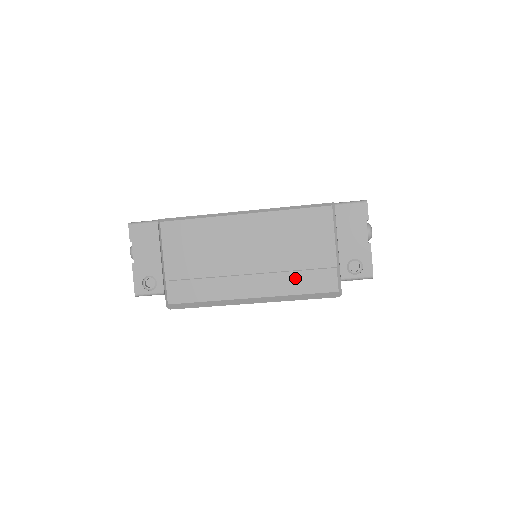
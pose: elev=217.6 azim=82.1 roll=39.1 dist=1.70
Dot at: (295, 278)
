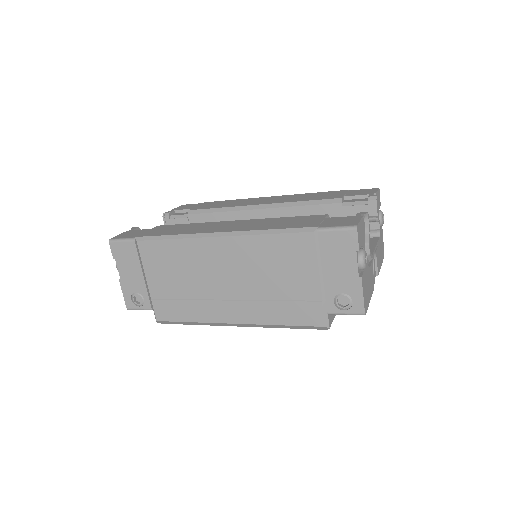
Dot at: (277, 308)
